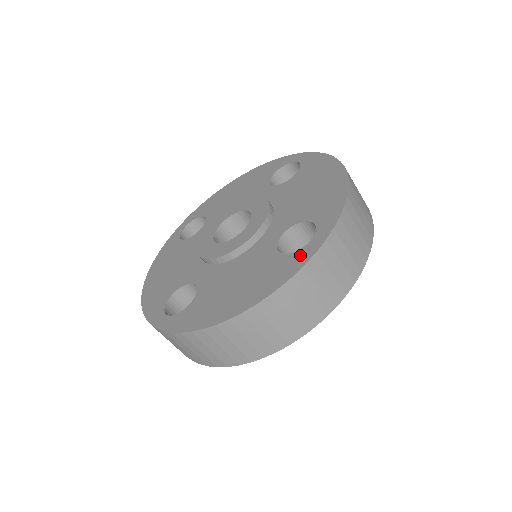
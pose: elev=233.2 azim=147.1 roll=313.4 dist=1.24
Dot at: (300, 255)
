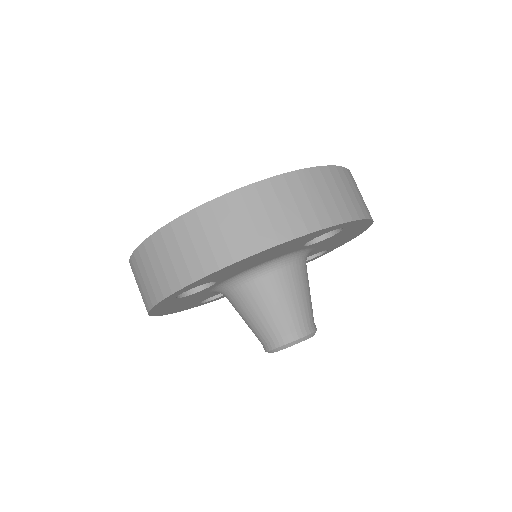
Dot at: occluded
